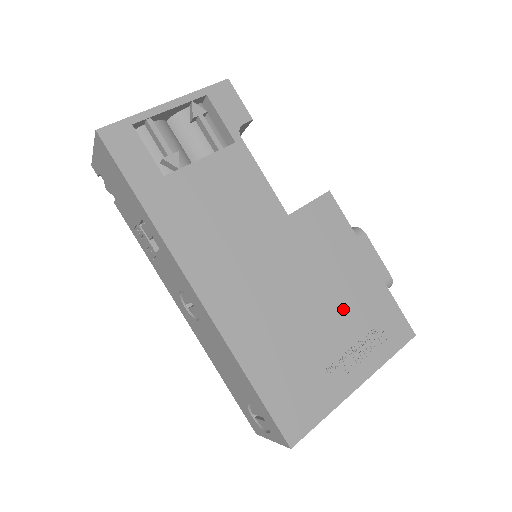
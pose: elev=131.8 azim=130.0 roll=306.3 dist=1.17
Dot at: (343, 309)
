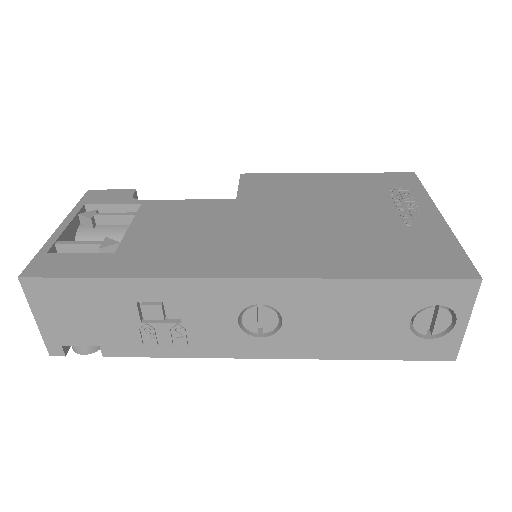
Dot at: (354, 200)
